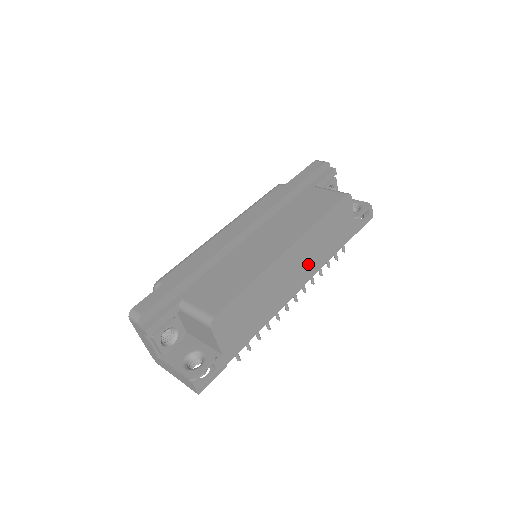
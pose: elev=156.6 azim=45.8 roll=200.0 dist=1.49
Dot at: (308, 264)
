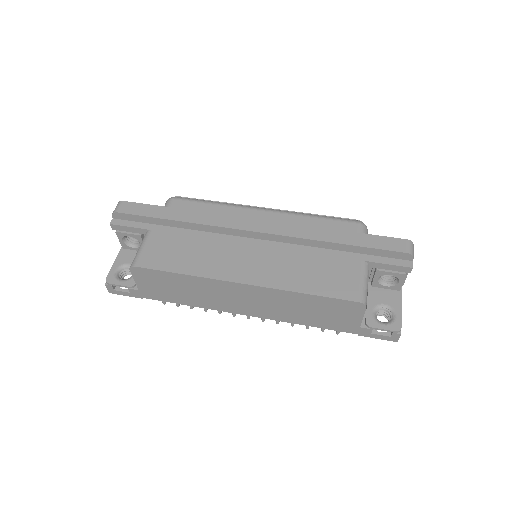
Dot at: (268, 308)
